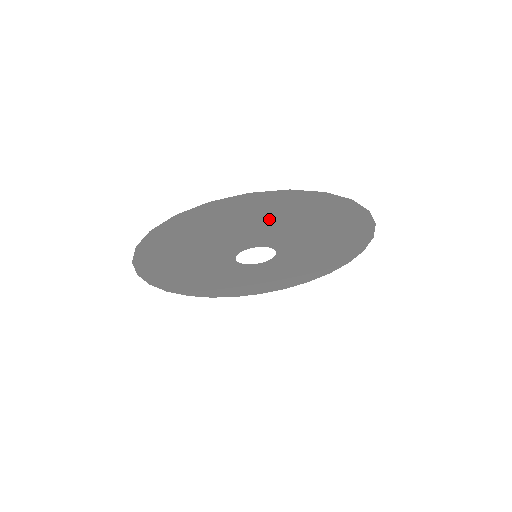
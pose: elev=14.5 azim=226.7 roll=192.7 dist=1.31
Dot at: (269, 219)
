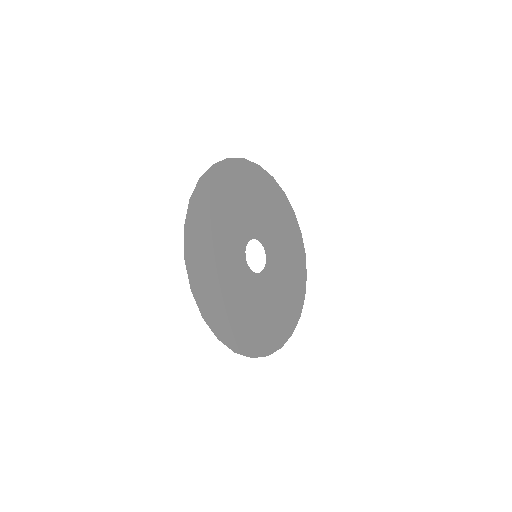
Dot at: (255, 197)
